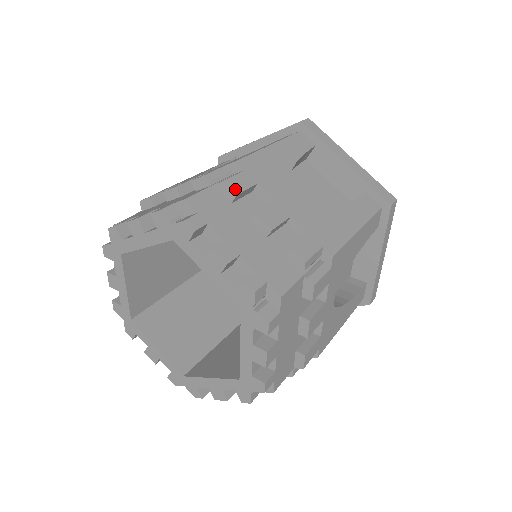
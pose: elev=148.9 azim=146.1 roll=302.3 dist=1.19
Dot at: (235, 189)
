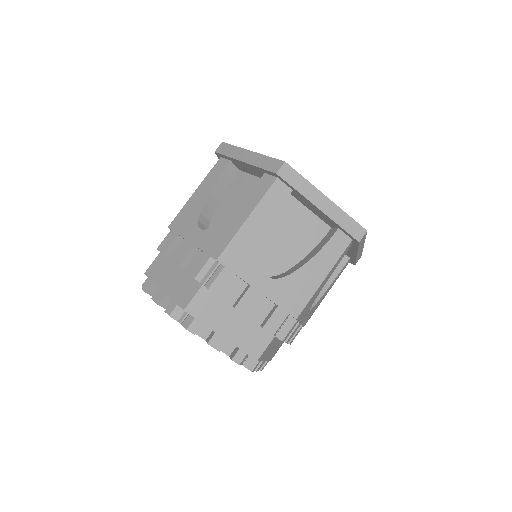
Dot at: (218, 292)
